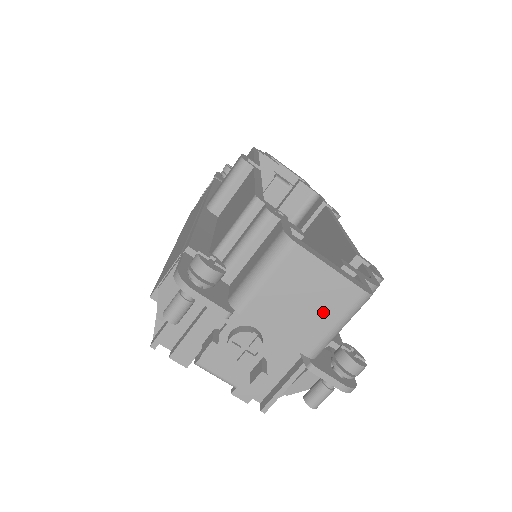
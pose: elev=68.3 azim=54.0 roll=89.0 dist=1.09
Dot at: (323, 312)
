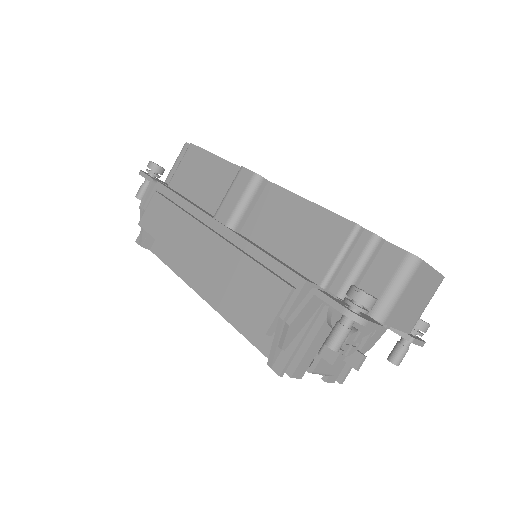
Dot at: (423, 300)
